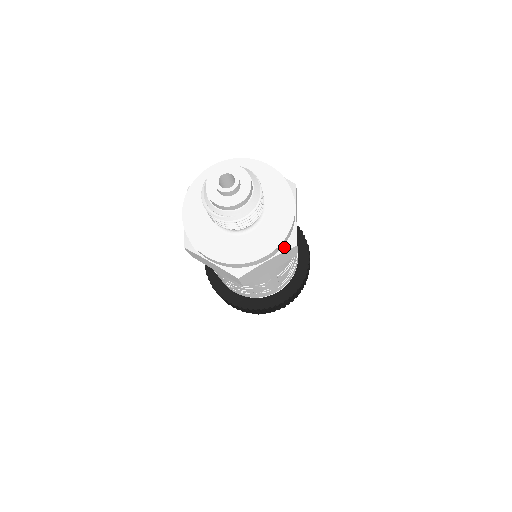
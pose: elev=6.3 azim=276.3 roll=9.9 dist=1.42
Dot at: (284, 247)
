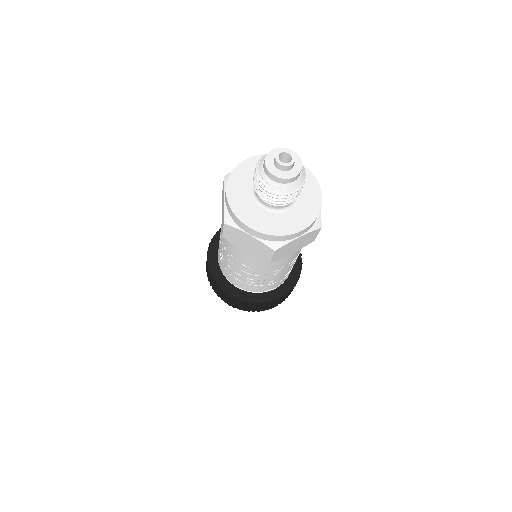
Dot at: (313, 227)
